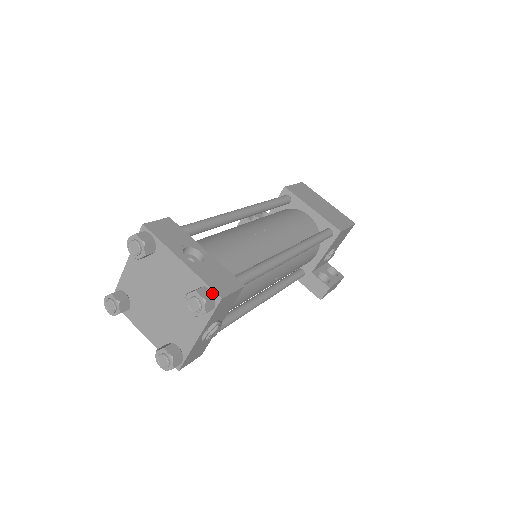
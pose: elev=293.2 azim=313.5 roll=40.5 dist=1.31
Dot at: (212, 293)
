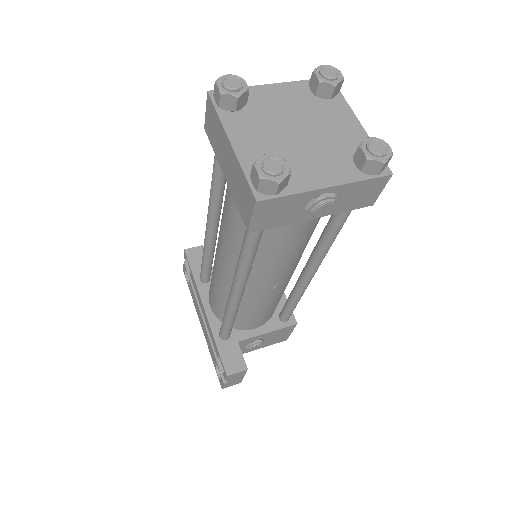
Dot at: occluded
